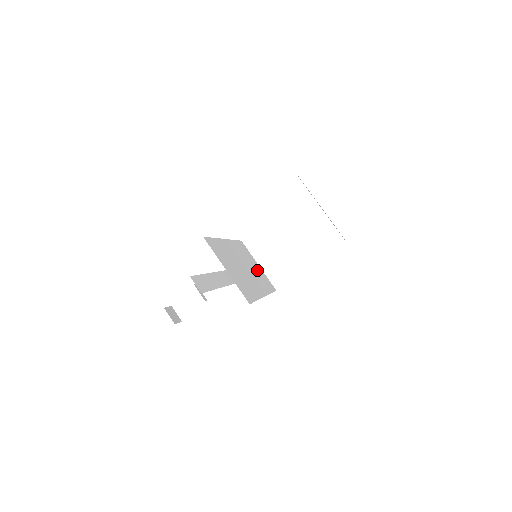
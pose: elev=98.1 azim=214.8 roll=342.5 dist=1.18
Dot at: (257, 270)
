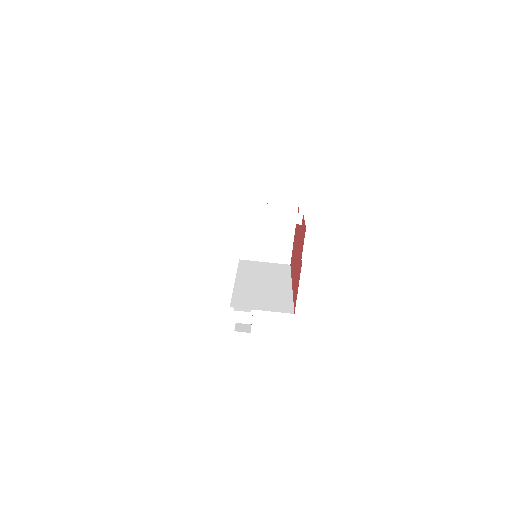
Dot at: (268, 270)
